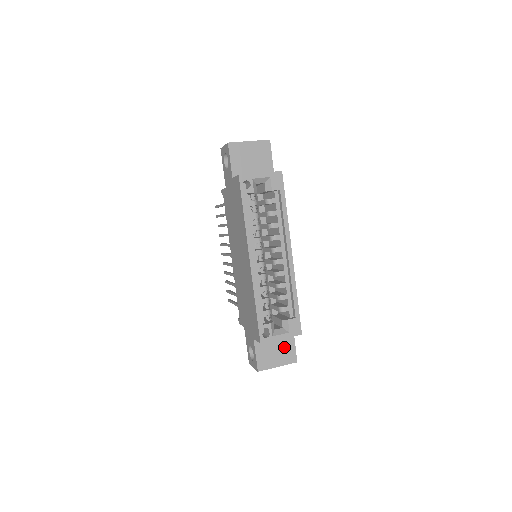
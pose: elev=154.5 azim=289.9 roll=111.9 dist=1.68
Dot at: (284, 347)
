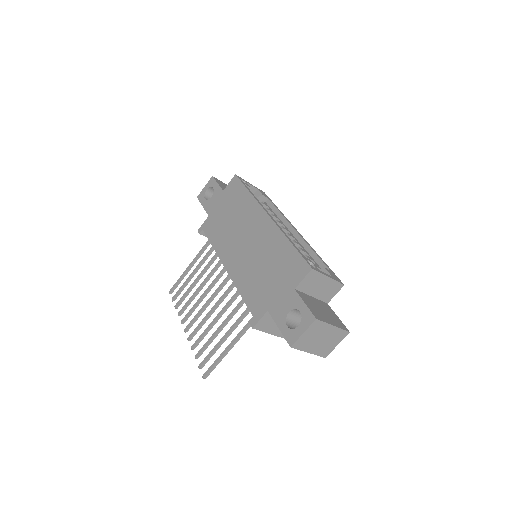
Dot at: (328, 312)
